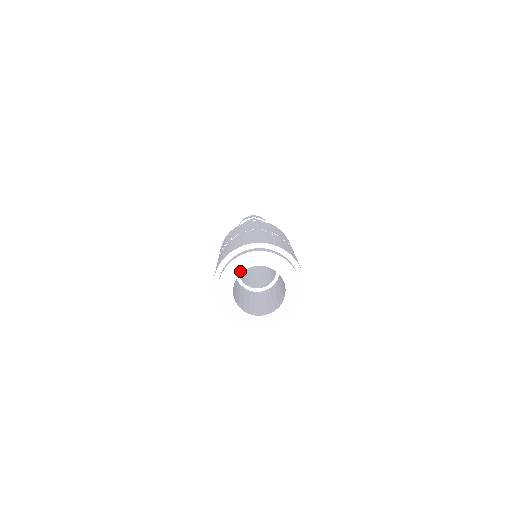
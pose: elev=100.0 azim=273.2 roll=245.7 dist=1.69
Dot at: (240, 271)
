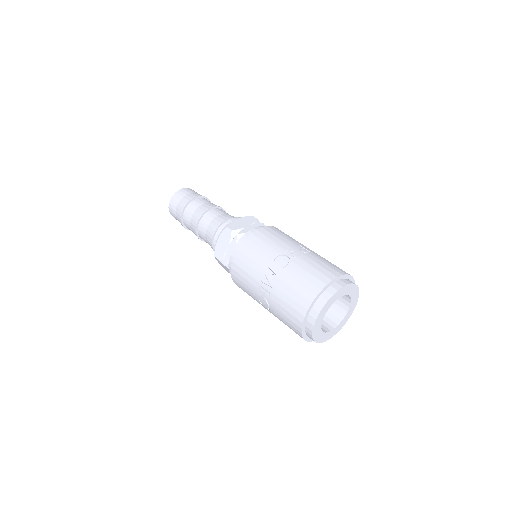
Dot at: (322, 318)
